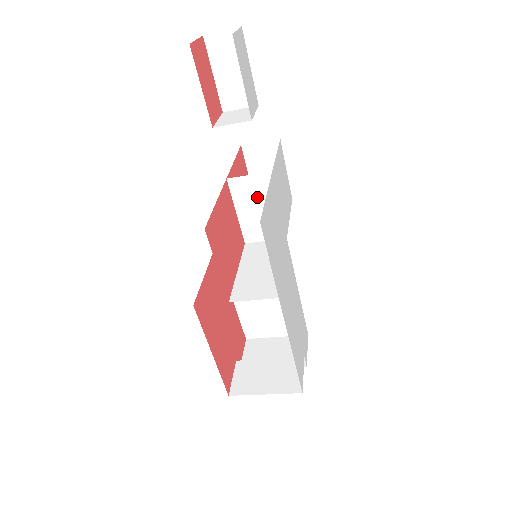
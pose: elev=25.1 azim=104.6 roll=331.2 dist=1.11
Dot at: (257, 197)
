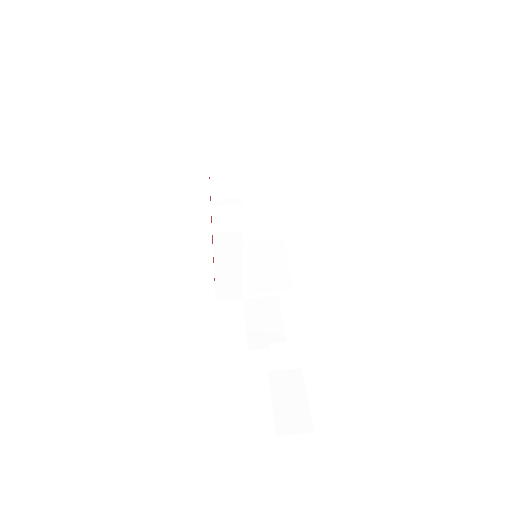
Dot at: (271, 274)
